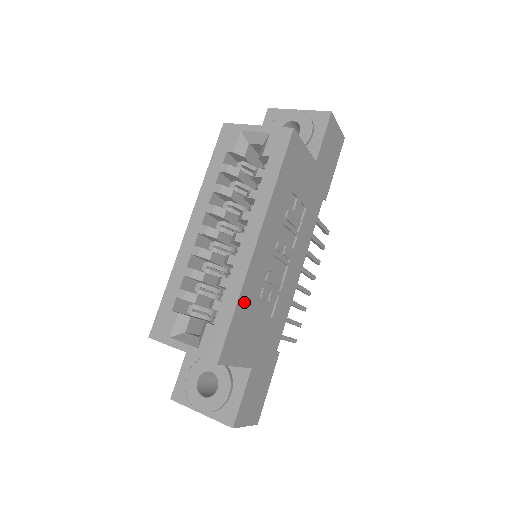
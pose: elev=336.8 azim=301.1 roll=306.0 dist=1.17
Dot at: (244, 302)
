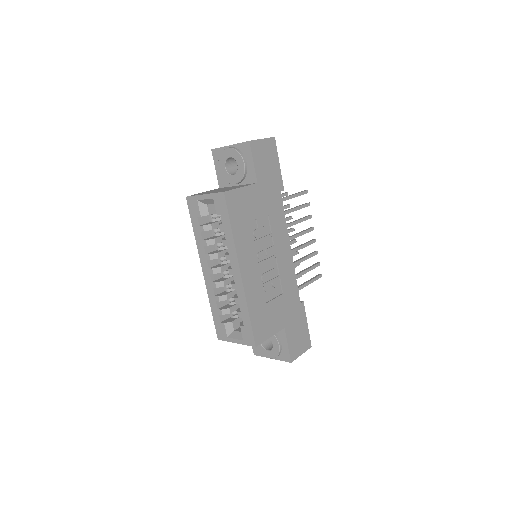
Dot at: (253, 306)
